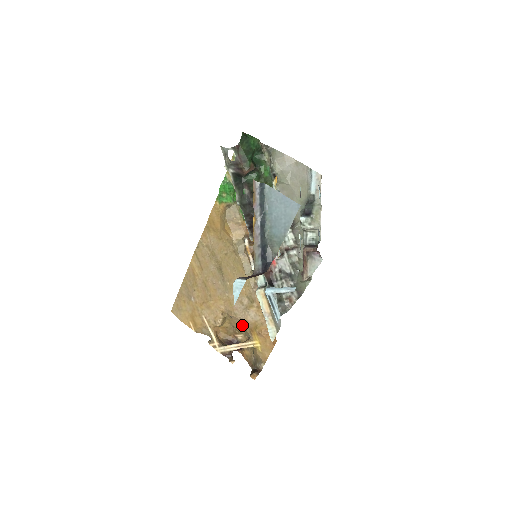
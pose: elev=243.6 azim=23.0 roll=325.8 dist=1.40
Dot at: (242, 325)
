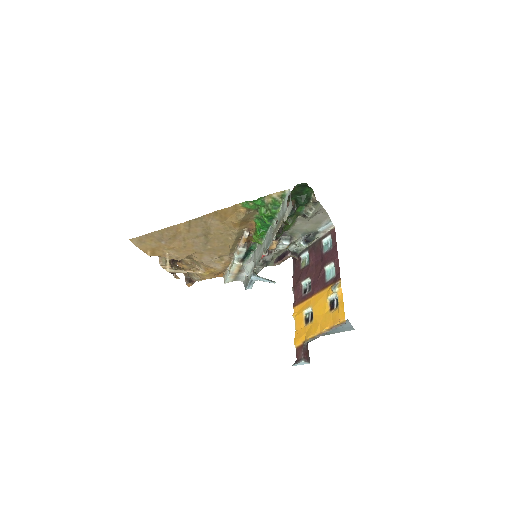
Dot at: occluded
